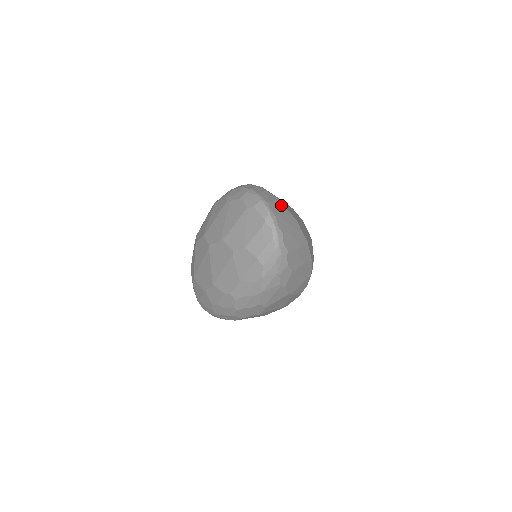
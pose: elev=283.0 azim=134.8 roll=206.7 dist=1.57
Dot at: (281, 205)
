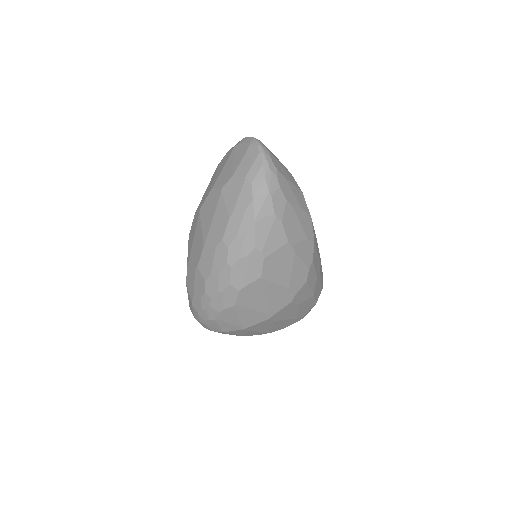
Dot at: occluded
